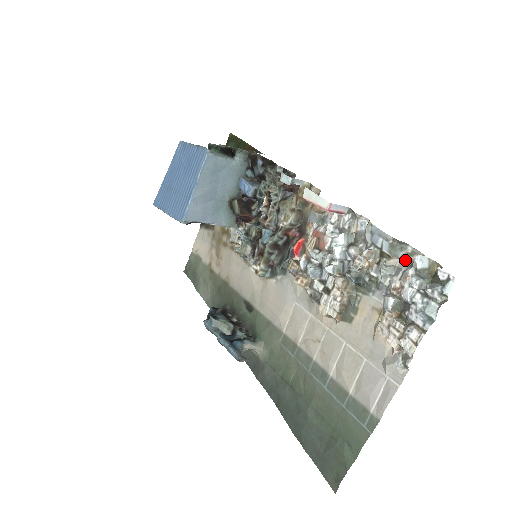
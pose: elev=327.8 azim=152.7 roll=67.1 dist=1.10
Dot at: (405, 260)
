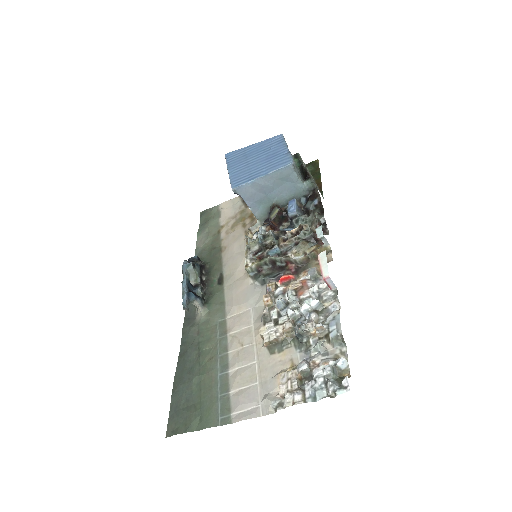
Dot at: (336, 352)
